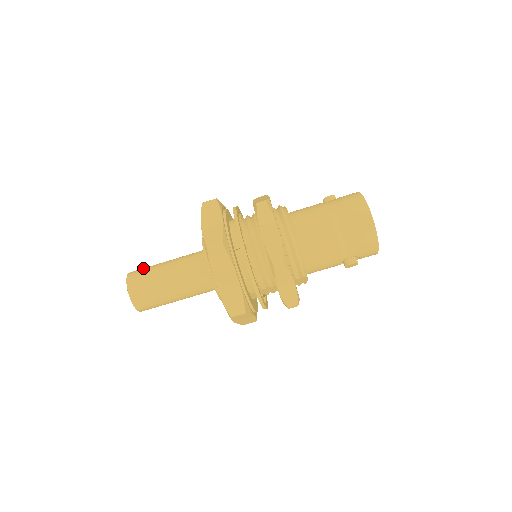
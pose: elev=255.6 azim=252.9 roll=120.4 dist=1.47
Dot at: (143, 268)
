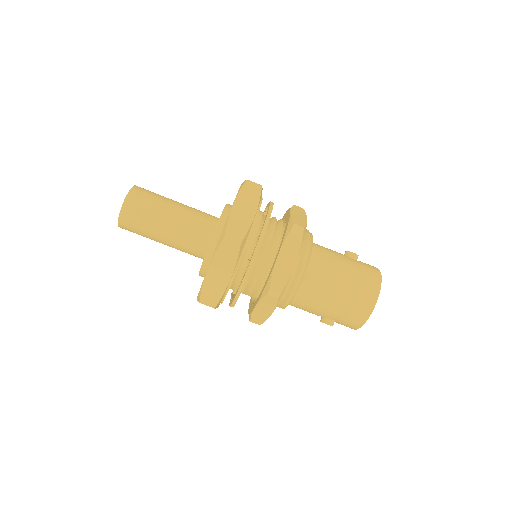
Dot at: (150, 192)
